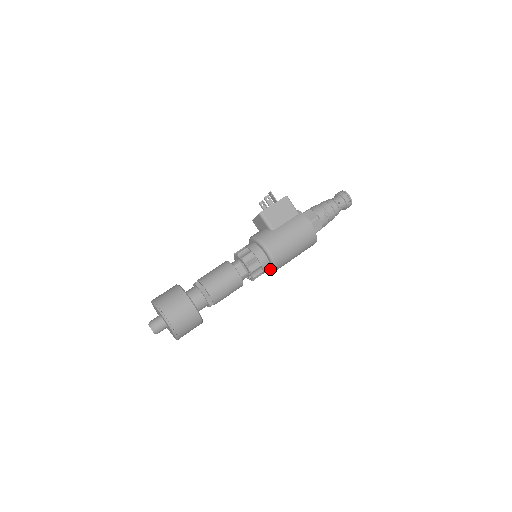
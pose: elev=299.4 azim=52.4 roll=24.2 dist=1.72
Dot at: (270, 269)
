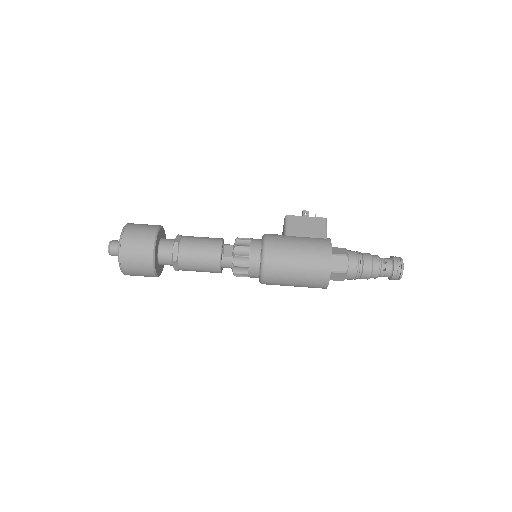
Dot at: (260, 274)
